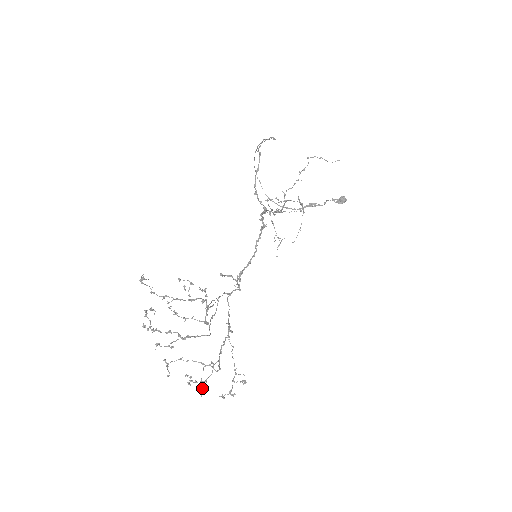
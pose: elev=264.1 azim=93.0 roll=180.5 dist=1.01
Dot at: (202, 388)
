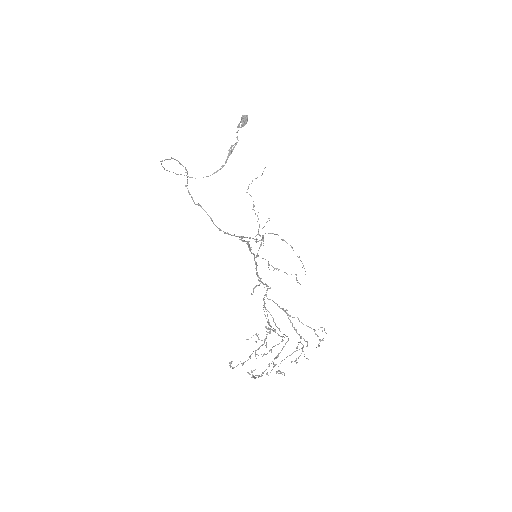
Dot at: (304, 356)
